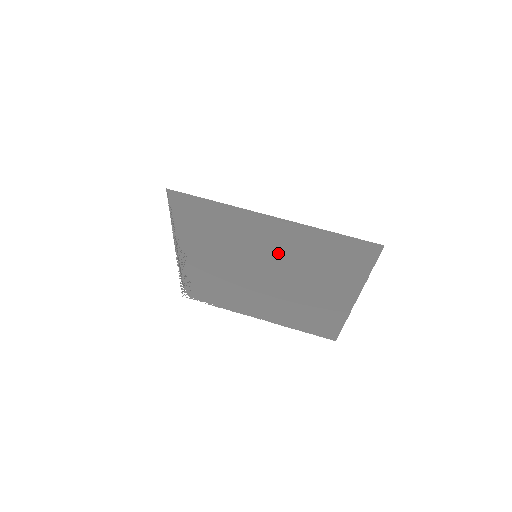
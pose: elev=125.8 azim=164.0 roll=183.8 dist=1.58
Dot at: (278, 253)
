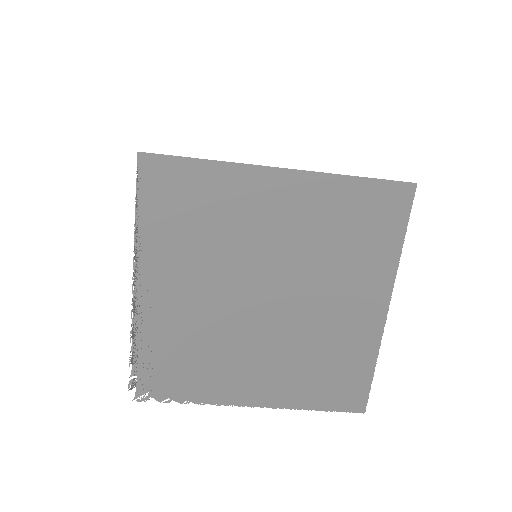
Dot at: (287, 240)
